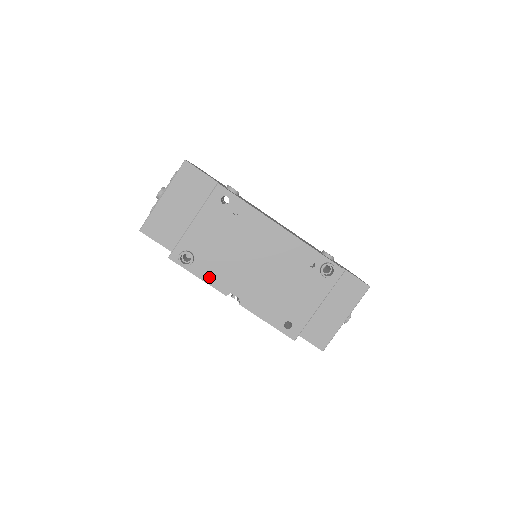
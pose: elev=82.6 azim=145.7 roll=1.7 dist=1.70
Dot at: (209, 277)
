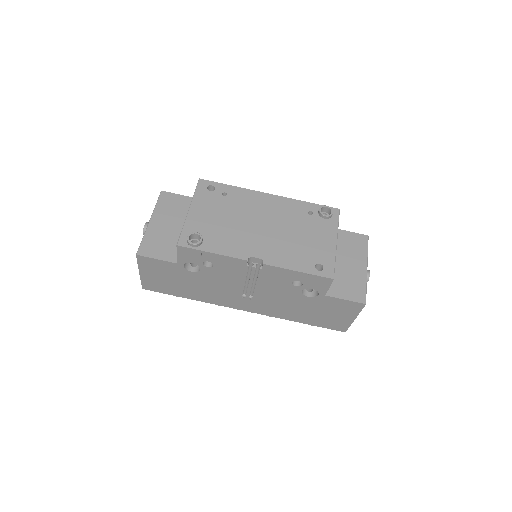
Dot at: (223, 250)
